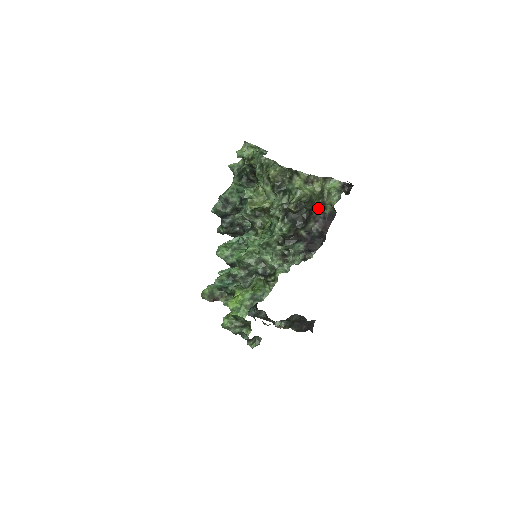
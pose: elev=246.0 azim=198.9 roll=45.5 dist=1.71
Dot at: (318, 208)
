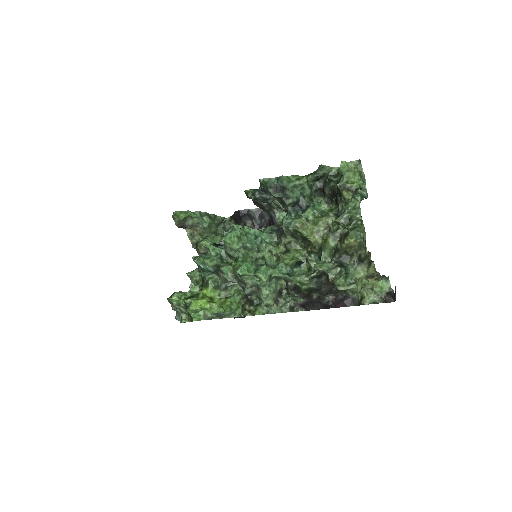
Dot at: occluded
